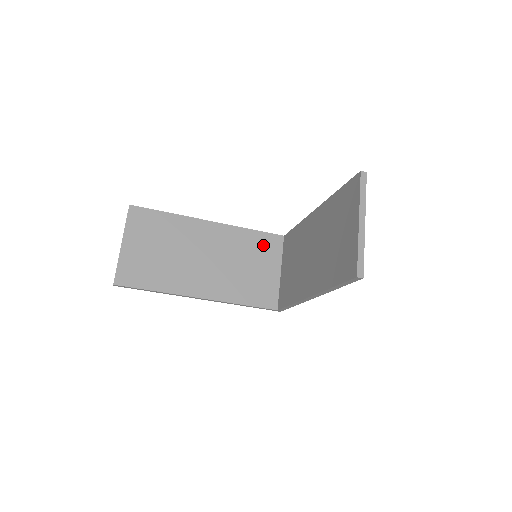
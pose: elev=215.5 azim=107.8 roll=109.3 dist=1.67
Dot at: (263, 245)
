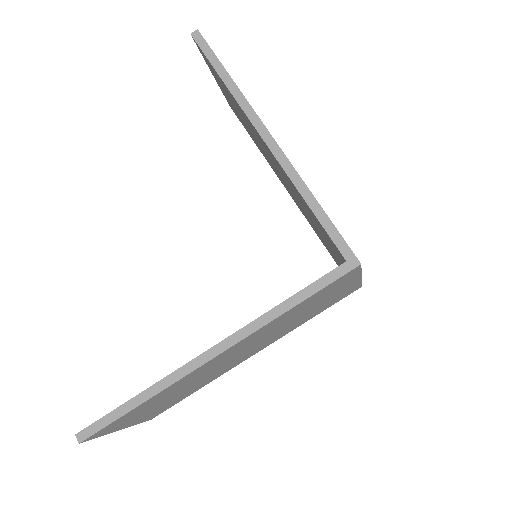
Dot at: occluded
